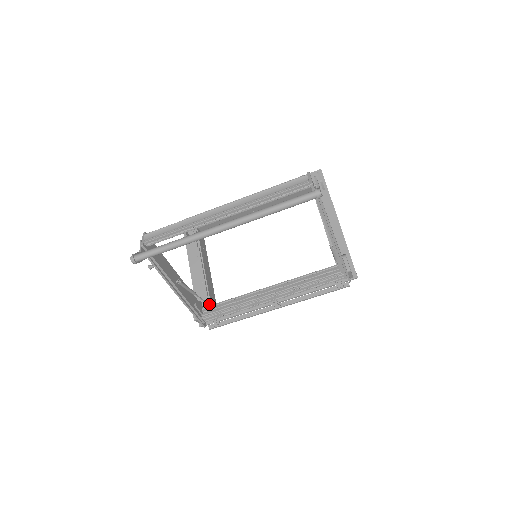
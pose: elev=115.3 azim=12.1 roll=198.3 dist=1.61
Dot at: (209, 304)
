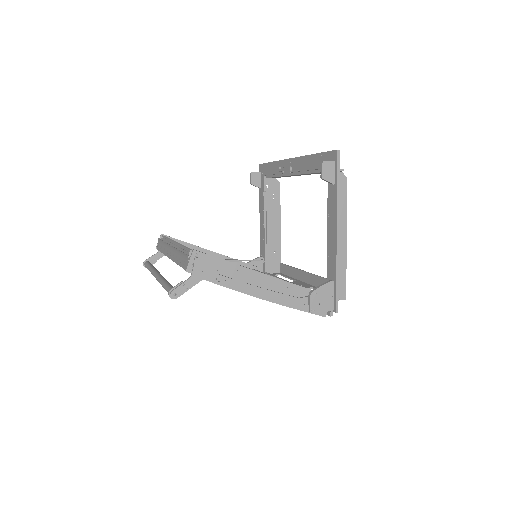
Dot at: (266, 261)
